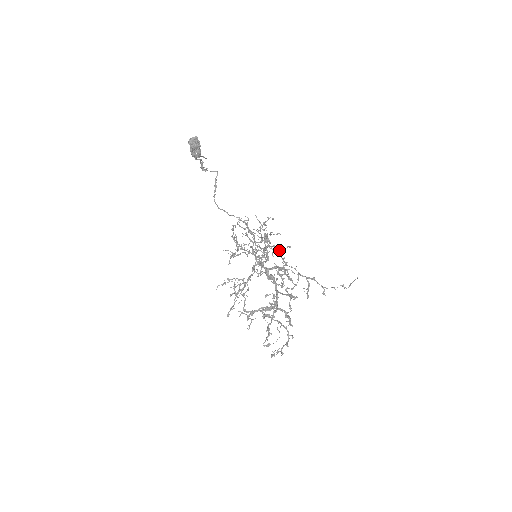
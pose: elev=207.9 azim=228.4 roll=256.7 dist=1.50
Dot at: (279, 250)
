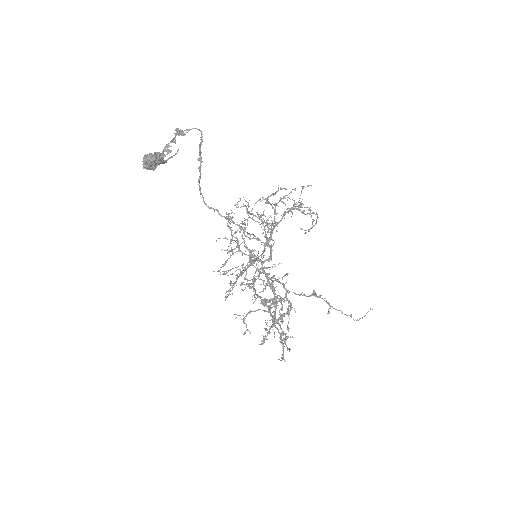
Dot at: (293, 206)
